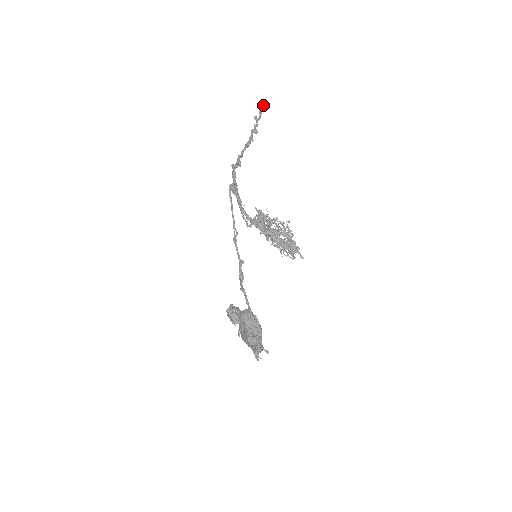
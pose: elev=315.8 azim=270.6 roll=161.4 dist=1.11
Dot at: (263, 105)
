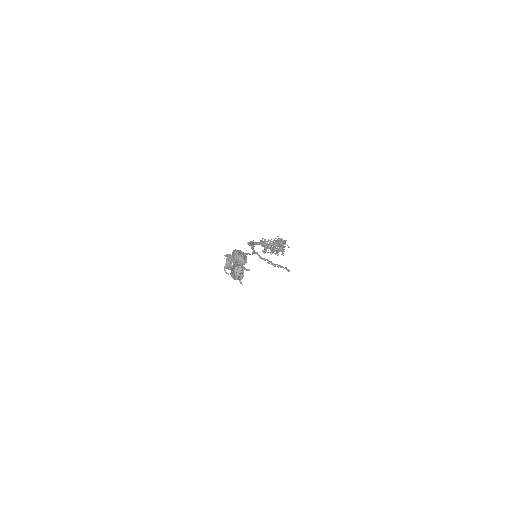
Dot at: occluded
